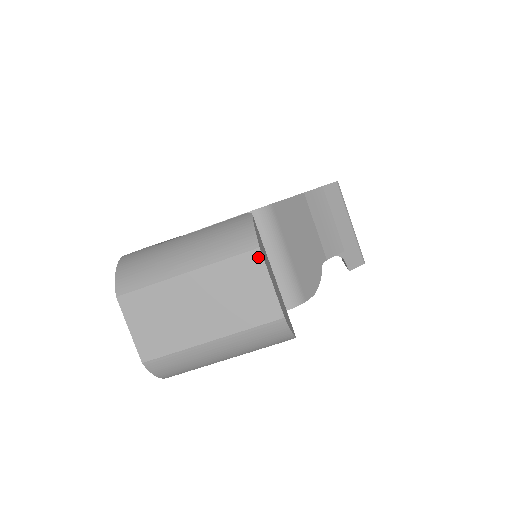
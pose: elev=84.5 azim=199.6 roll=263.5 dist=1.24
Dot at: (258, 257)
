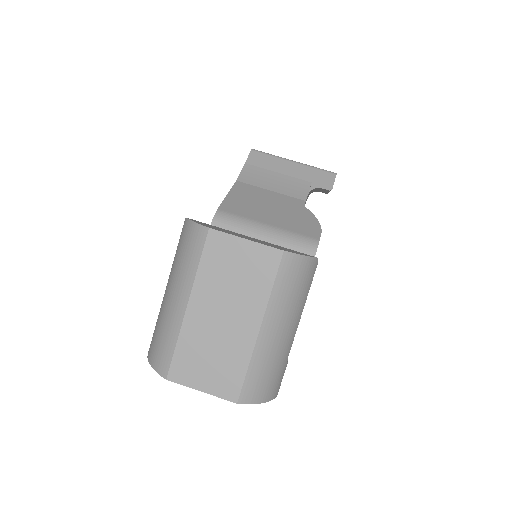
Dot at: (216, 235)
